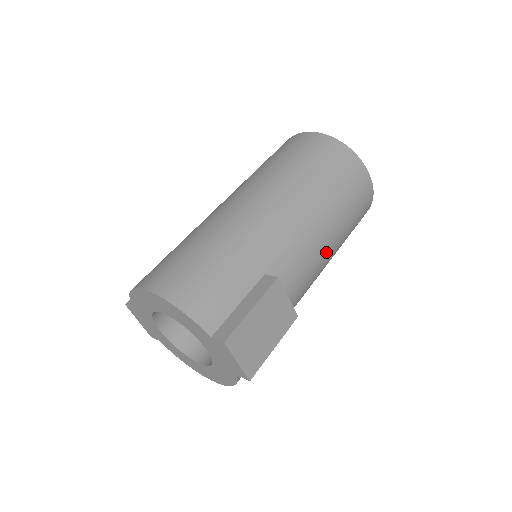
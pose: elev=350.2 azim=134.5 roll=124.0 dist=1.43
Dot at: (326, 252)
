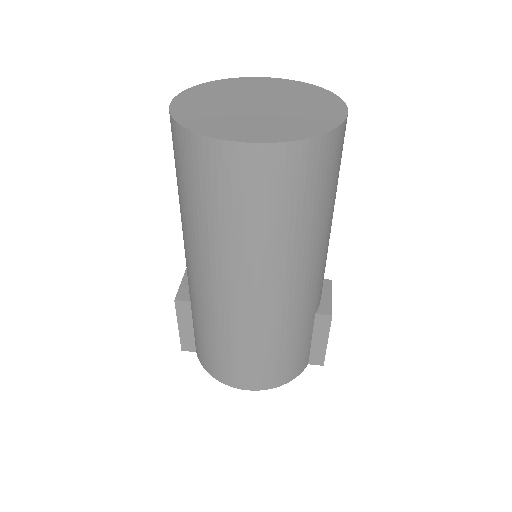
Dot at: occluded
